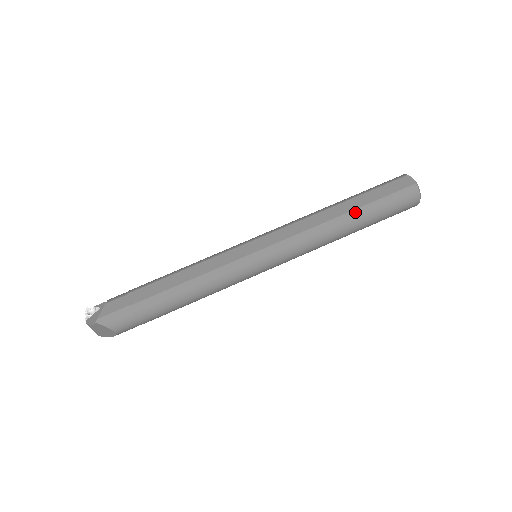
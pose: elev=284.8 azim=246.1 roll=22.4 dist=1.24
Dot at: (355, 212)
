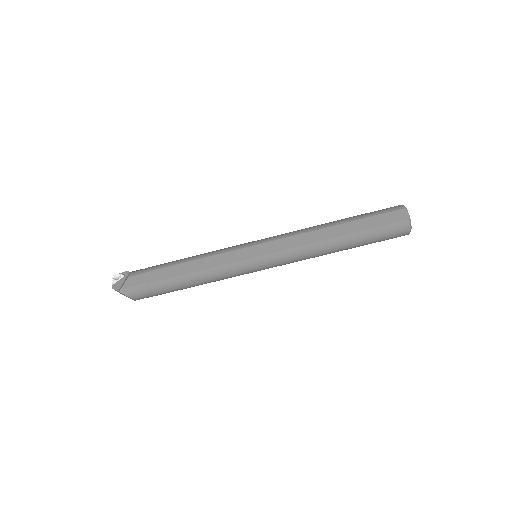
Dot at: (347, 237)
